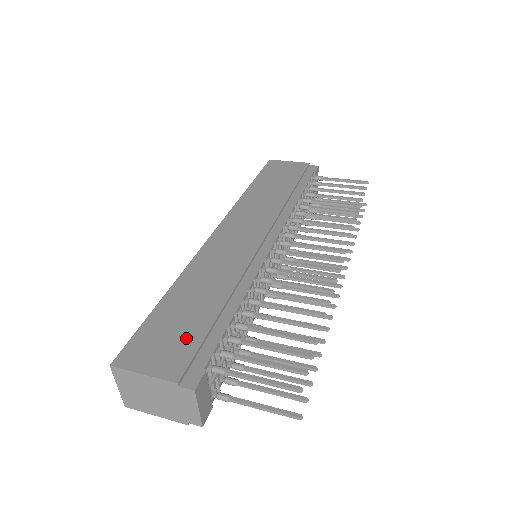
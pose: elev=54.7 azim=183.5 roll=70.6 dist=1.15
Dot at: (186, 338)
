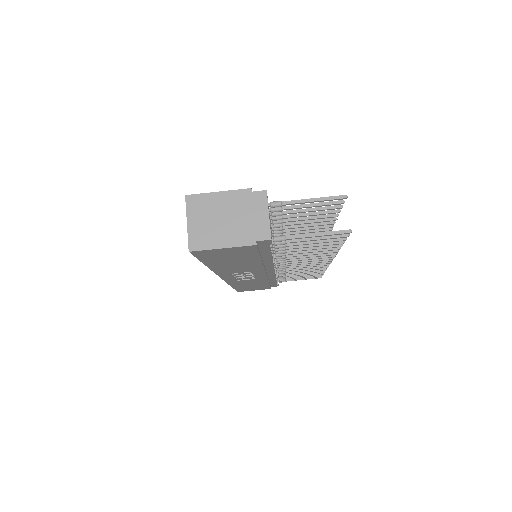
Dot at: occluded
